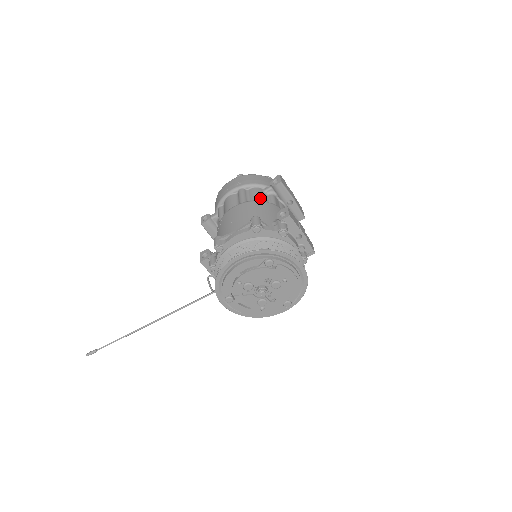
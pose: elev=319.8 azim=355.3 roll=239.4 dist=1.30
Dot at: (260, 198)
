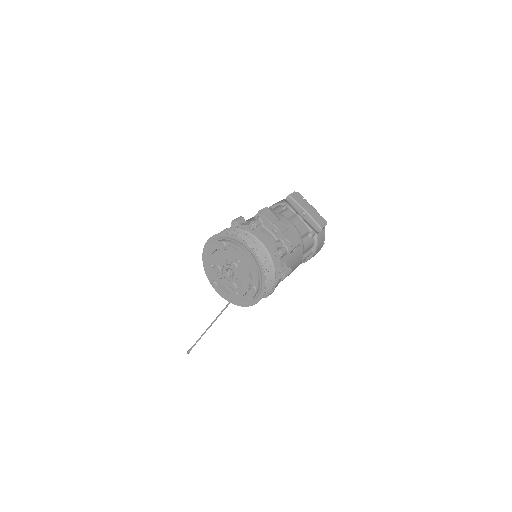
Dot at: (271, 210)
